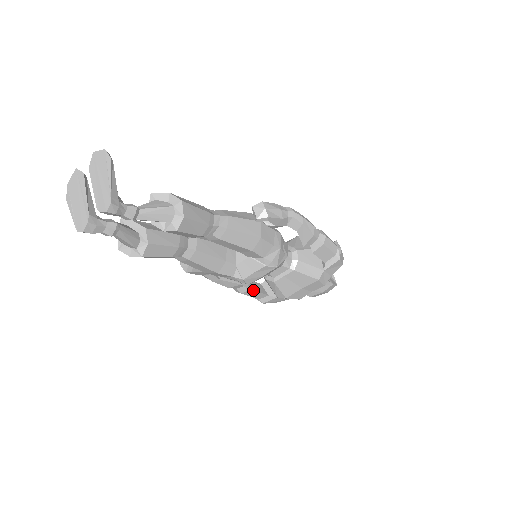
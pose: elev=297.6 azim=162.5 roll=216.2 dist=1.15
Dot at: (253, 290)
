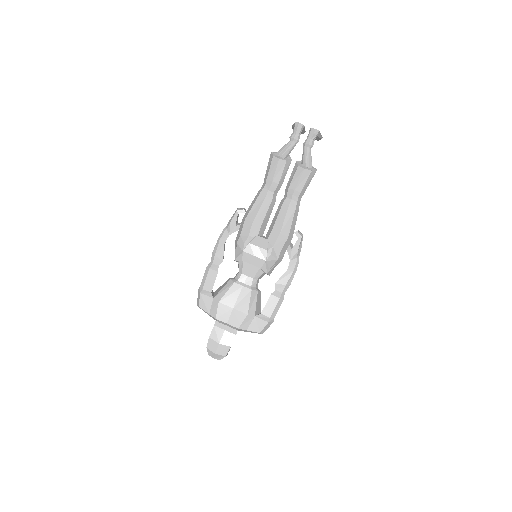
Dot at: occluded
